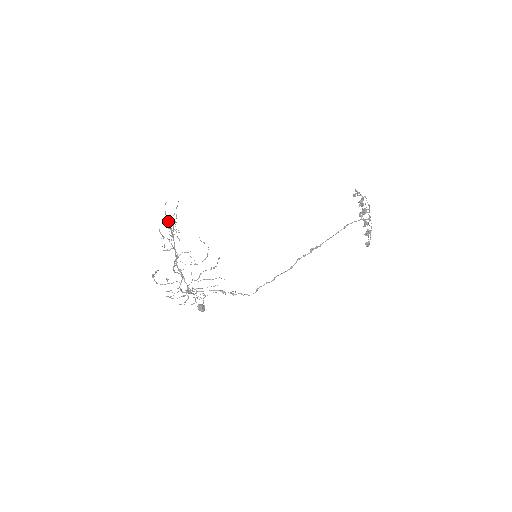
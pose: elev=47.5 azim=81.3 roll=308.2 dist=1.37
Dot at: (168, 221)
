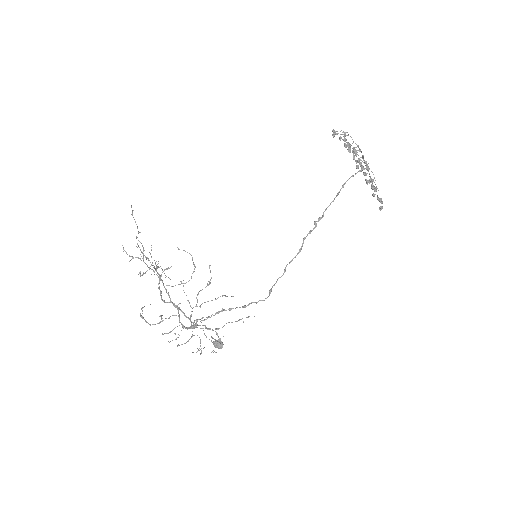
Dot at: (146, 257)
